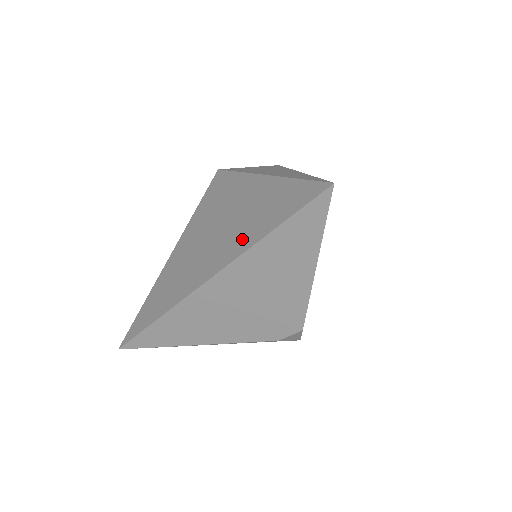
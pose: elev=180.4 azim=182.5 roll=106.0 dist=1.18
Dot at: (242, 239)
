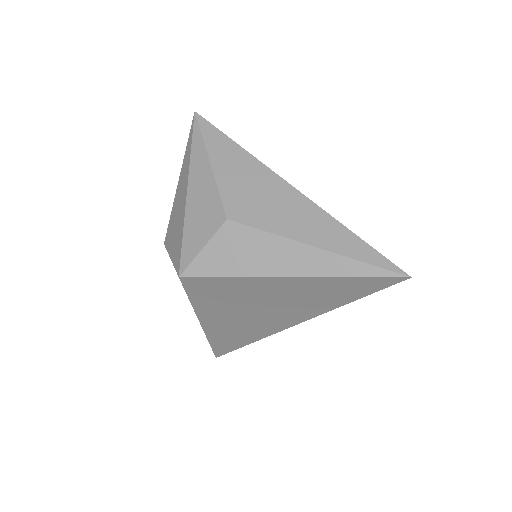
Dot at: (313, 309)
